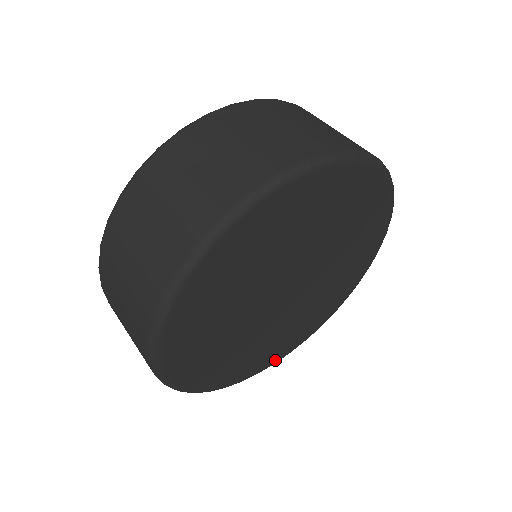
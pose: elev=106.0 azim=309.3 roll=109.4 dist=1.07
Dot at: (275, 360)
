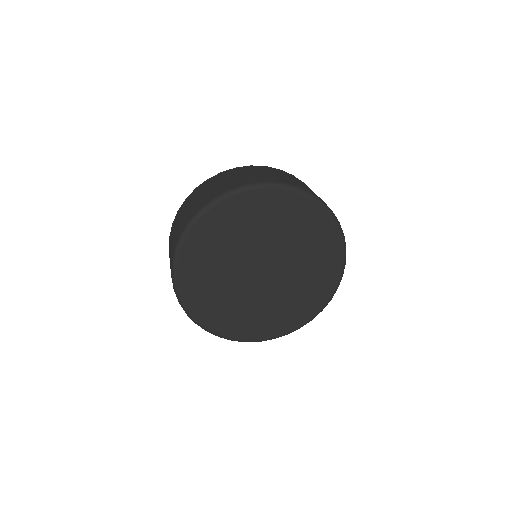
Dot at: (236, 336)
